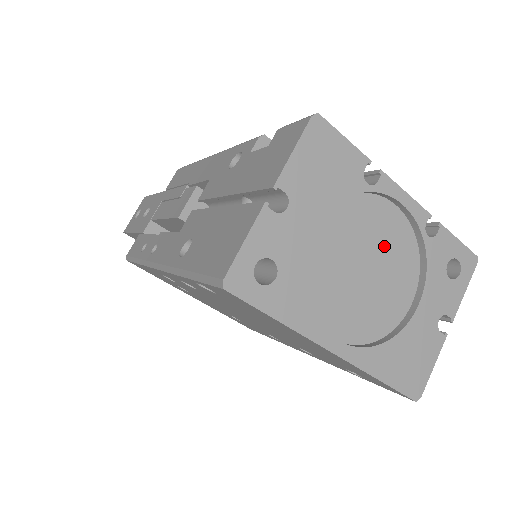
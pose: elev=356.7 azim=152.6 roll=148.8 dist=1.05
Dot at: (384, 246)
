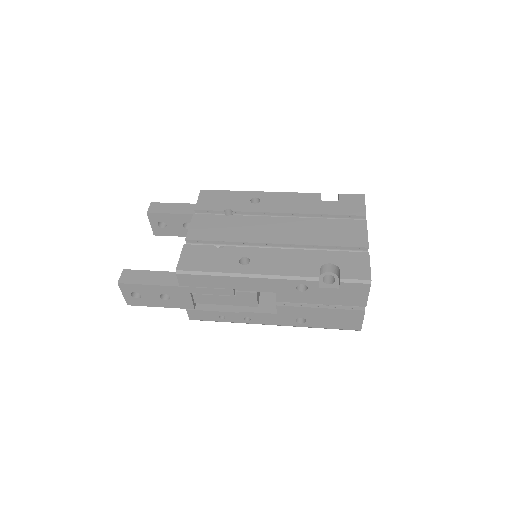
Dot at: occluded
